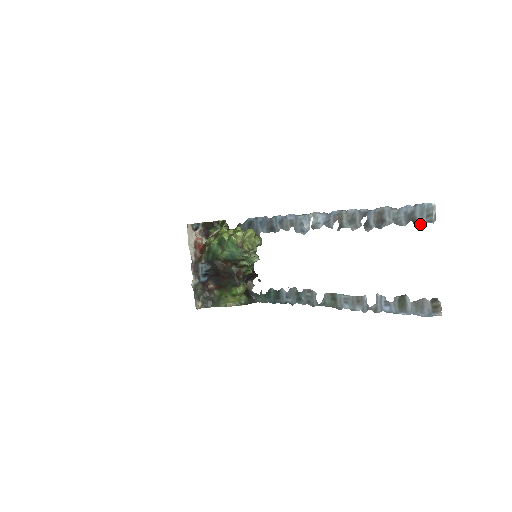
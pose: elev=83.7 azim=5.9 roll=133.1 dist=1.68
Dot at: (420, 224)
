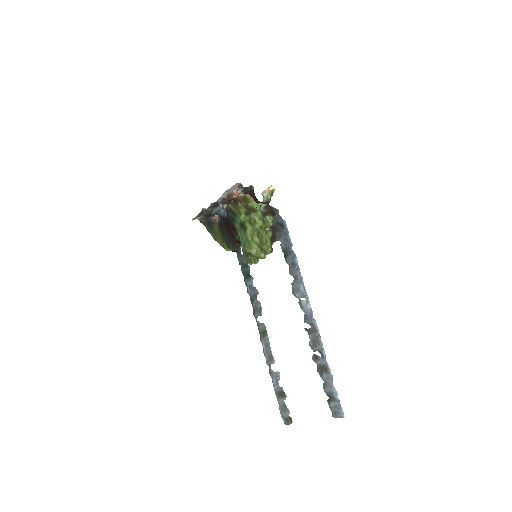
Dot at: (329, 405)
